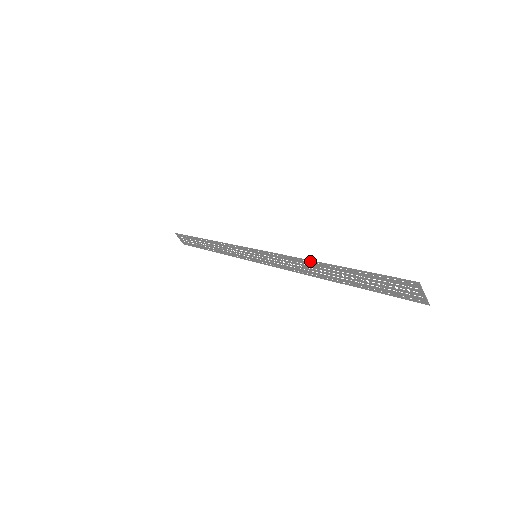
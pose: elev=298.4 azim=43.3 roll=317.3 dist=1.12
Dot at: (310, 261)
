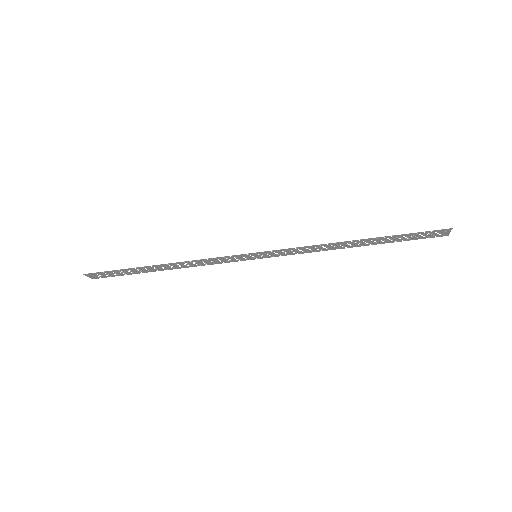
Dot at: (342, 242)
